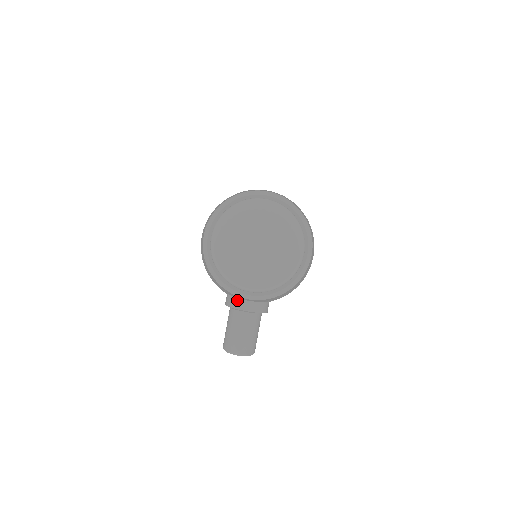
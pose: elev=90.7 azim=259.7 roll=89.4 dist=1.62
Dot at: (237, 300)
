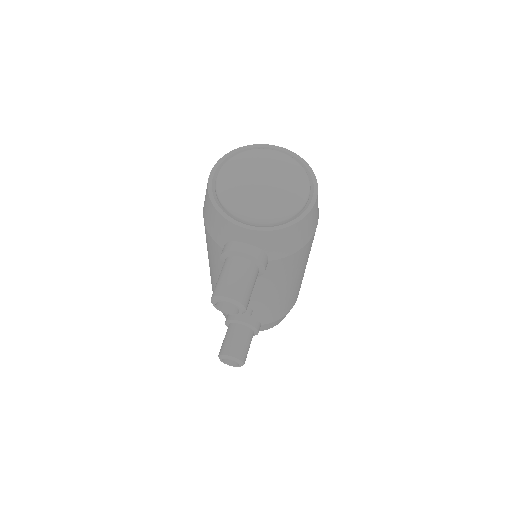
Dot at: (234, 243)
